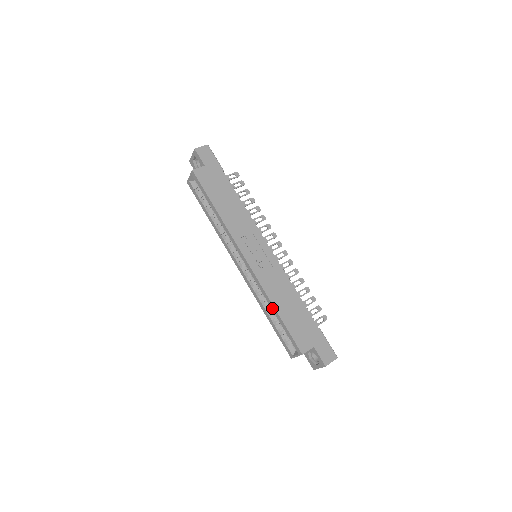
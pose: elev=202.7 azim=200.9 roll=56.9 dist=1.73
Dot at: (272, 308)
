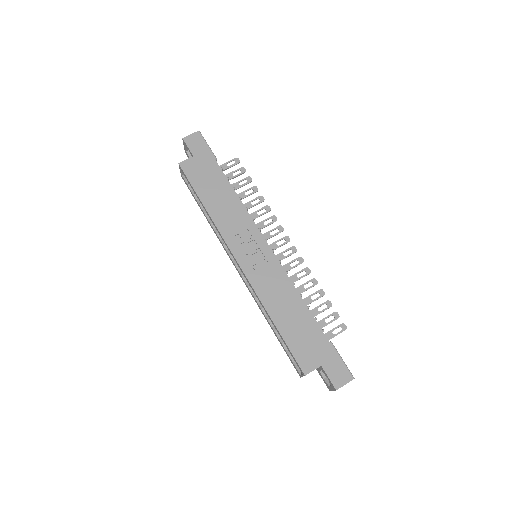
Dot at: (270, 319)
